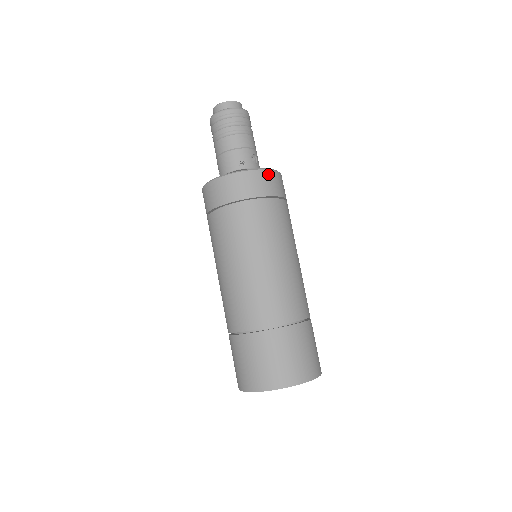
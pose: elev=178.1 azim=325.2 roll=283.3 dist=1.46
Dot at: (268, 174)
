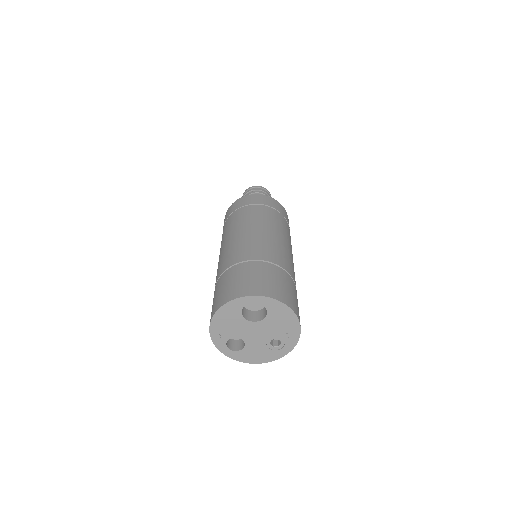
Dot at: (246, 197)
